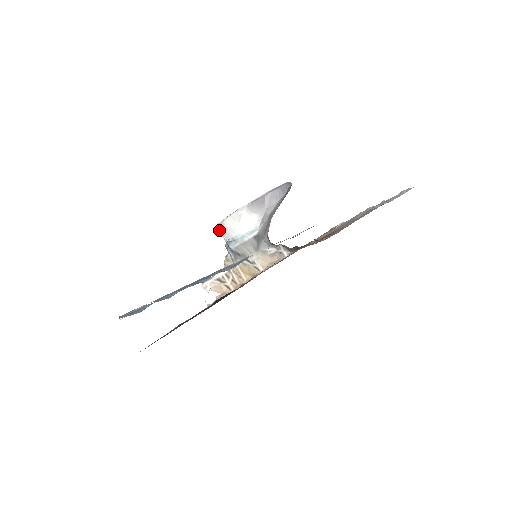
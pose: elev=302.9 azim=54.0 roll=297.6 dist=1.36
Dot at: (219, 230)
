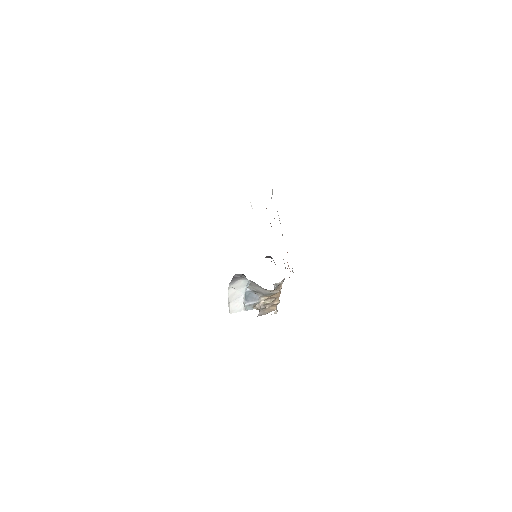
Dot at: (234, 312)
